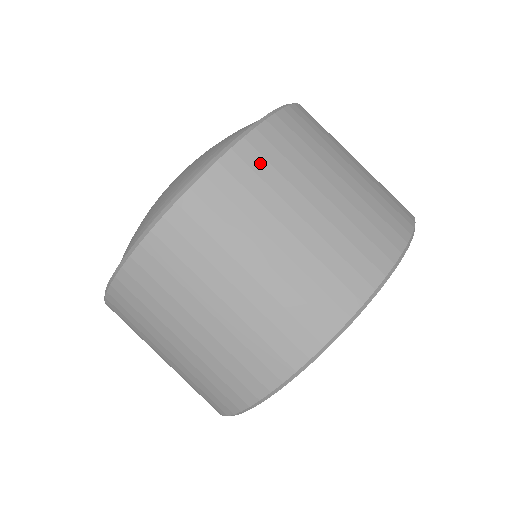
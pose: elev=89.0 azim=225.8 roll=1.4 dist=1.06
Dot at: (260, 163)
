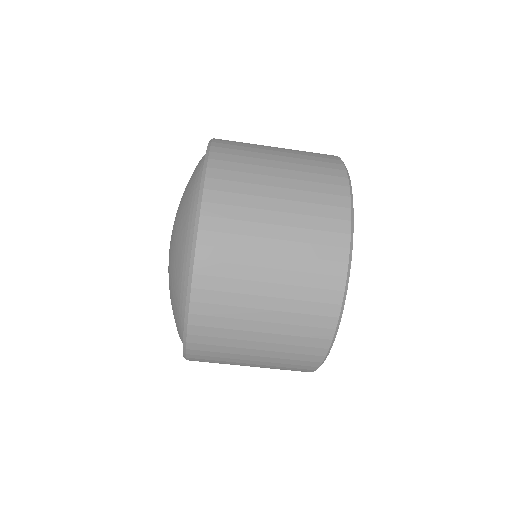
Dot at: (228, 174)
